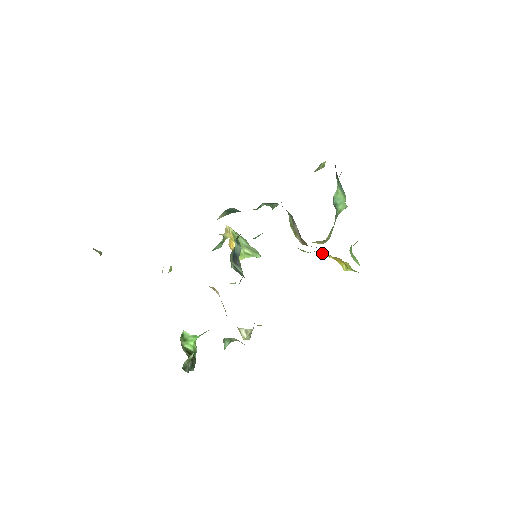
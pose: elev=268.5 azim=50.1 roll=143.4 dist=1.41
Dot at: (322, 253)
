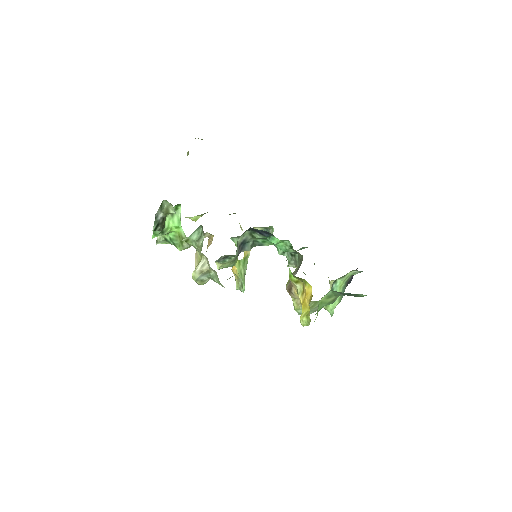
Dot at: (299, 292)
